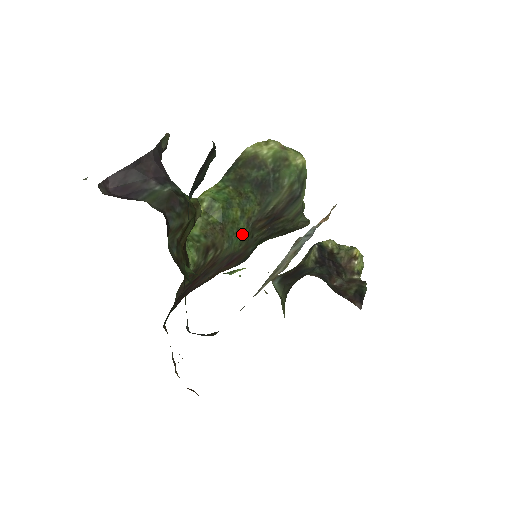
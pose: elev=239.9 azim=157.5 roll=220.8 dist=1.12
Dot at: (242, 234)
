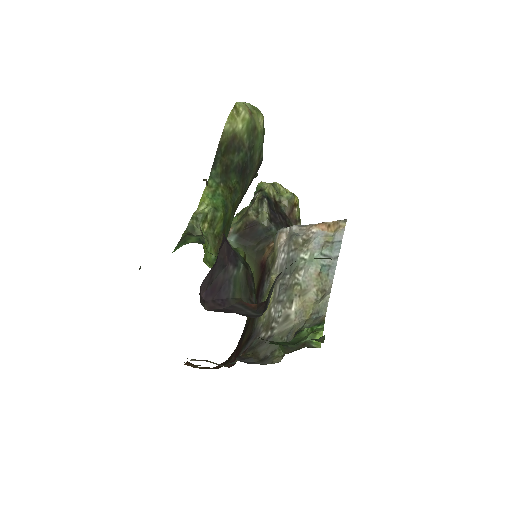
Dot at: occluded
